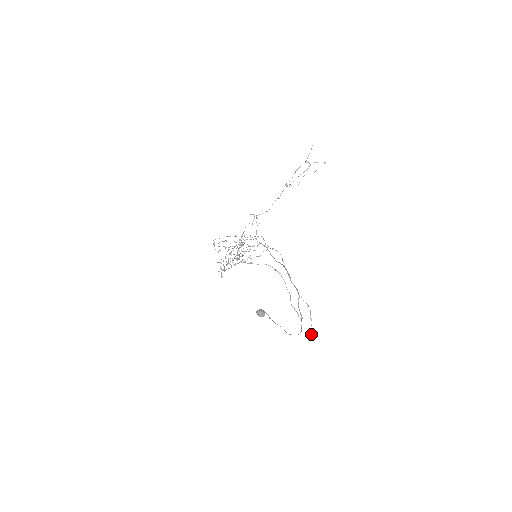
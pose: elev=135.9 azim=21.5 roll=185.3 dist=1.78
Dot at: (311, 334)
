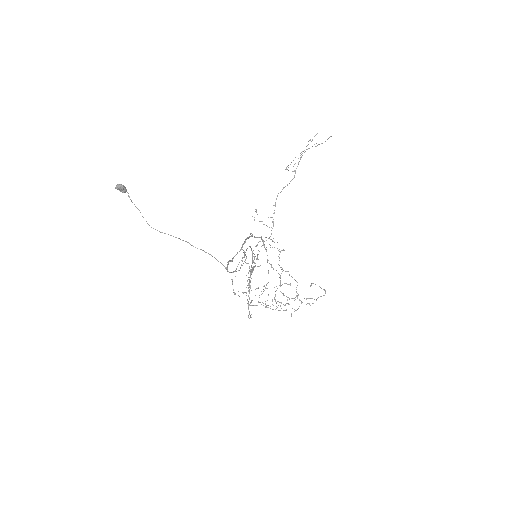
Dot at: (234, 292)
